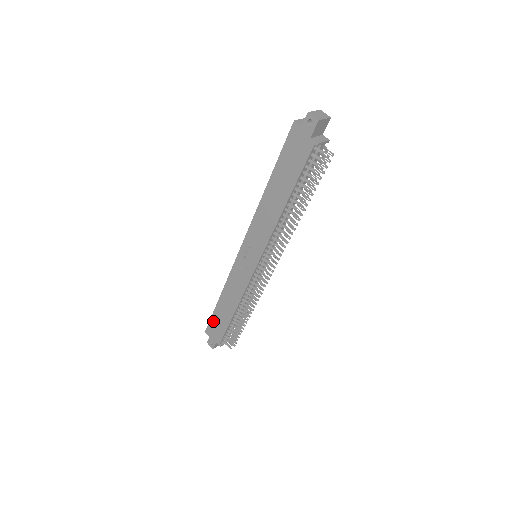
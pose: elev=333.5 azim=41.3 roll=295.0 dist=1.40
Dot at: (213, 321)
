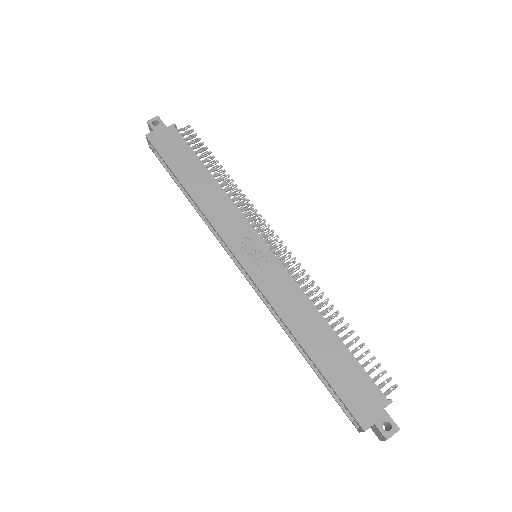
Dot at: (342, 390)
